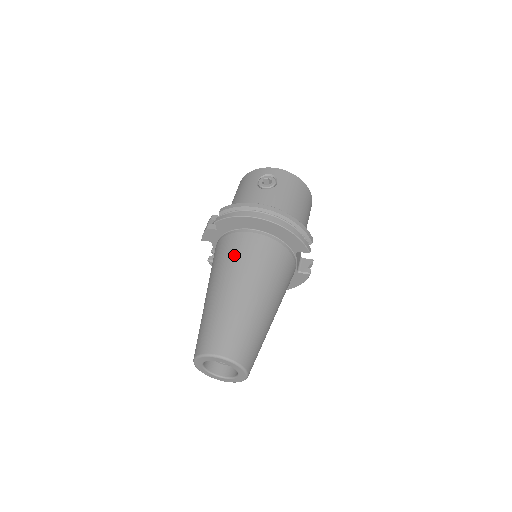
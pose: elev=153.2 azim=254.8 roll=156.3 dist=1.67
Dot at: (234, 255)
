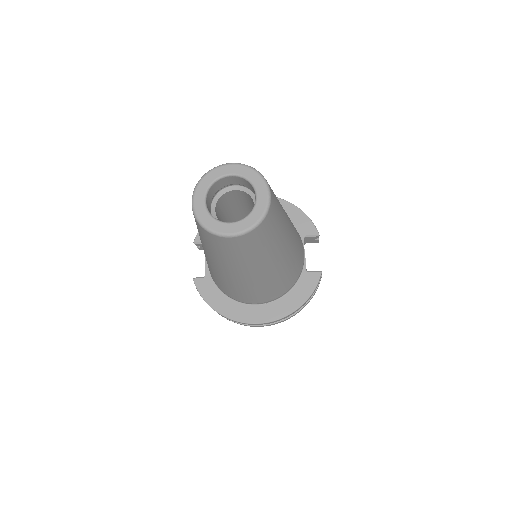
Dot at: occluded
